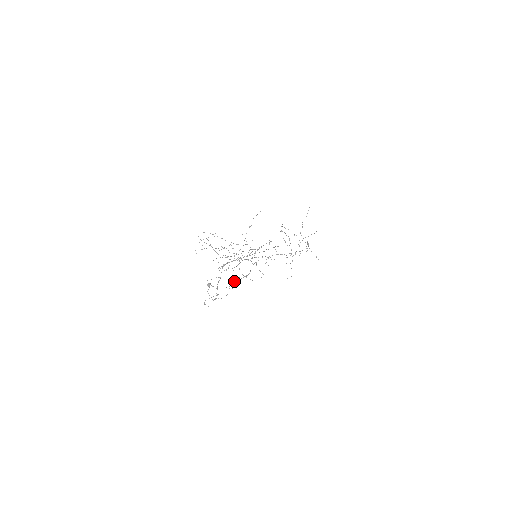
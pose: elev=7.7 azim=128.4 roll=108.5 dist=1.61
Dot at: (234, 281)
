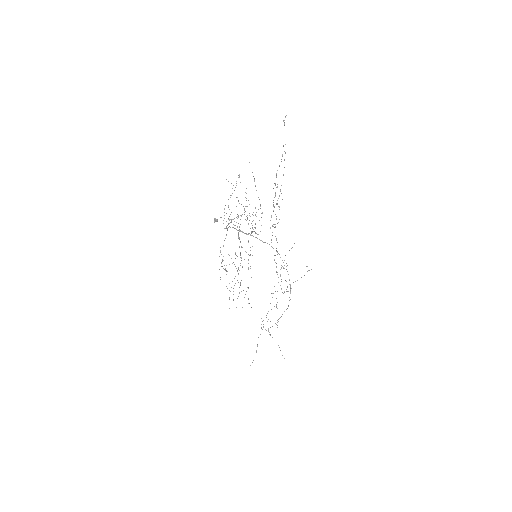
Dot at: occluded
